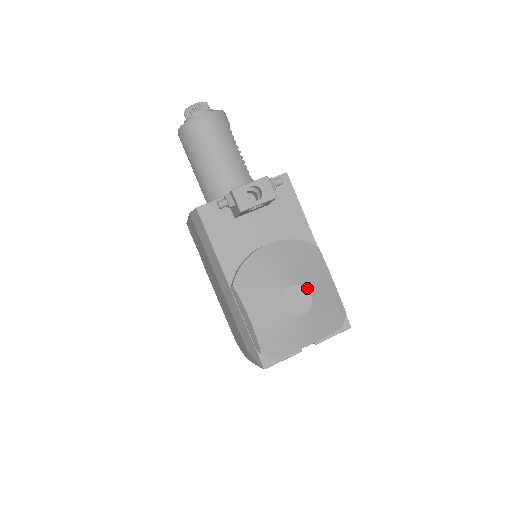
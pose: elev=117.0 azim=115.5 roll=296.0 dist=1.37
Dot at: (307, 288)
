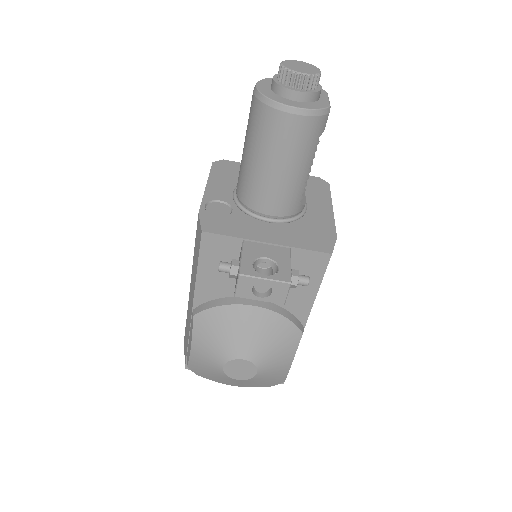
Dot at: (258, 367)
